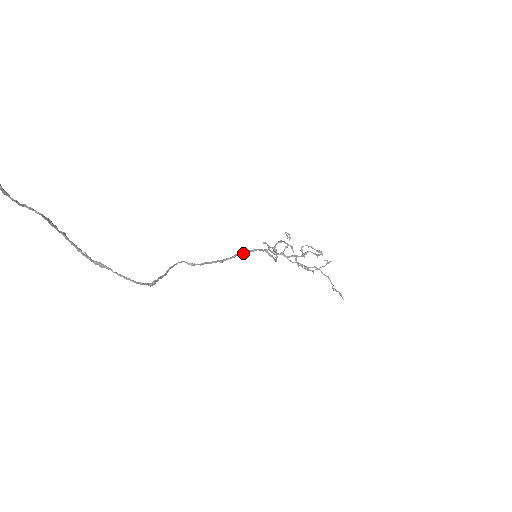
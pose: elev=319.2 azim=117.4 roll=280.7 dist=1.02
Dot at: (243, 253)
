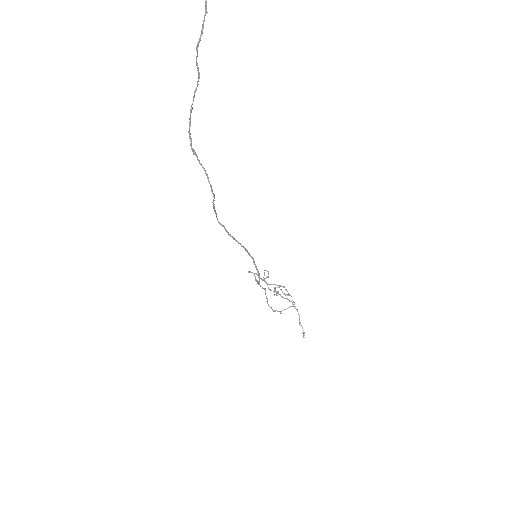
Dot at: (247, 250)
